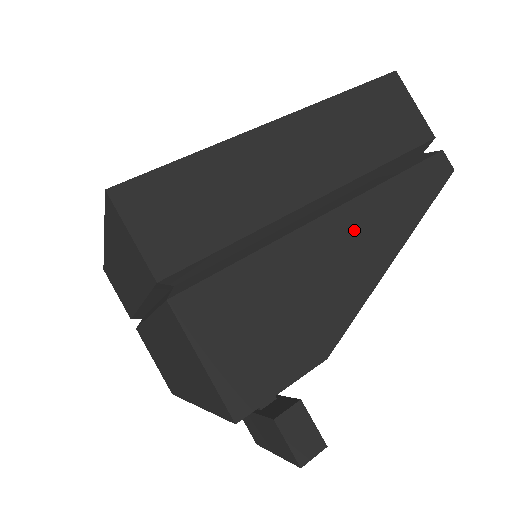
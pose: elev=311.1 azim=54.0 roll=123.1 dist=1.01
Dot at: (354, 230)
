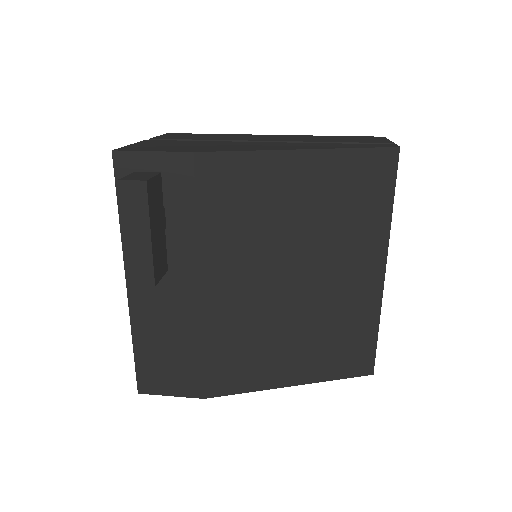
Dot at: (279, 145)
